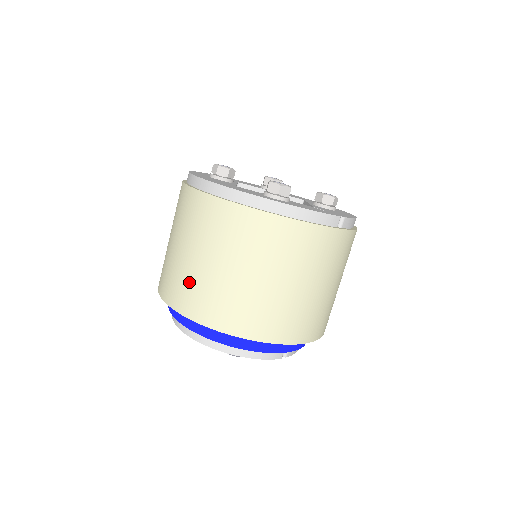
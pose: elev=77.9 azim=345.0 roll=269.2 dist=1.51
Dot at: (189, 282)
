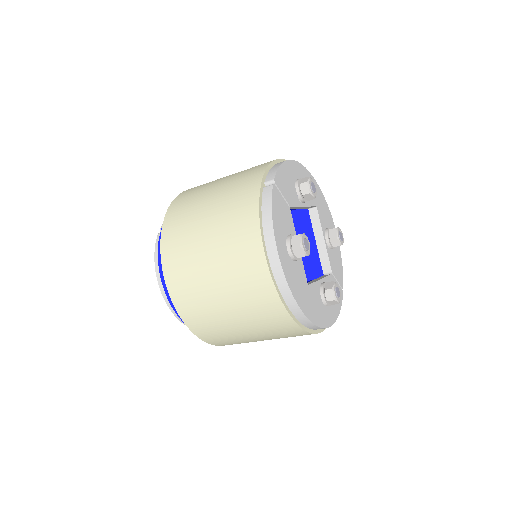
Dot at: (226, 336)
